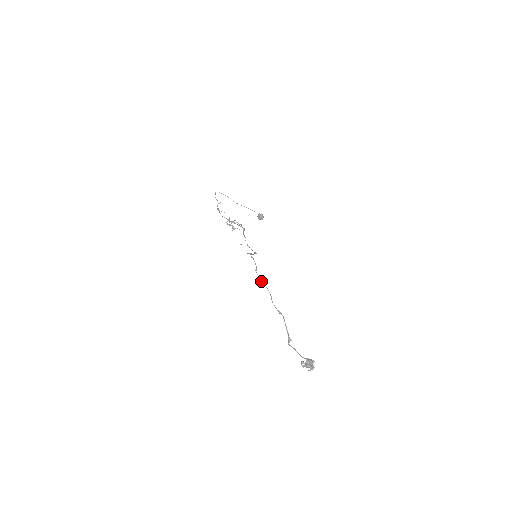
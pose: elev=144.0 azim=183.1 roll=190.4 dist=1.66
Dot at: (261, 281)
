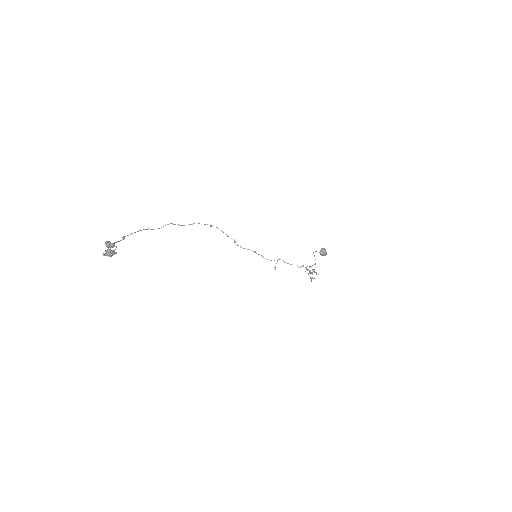
Dot at: (181, 225)
